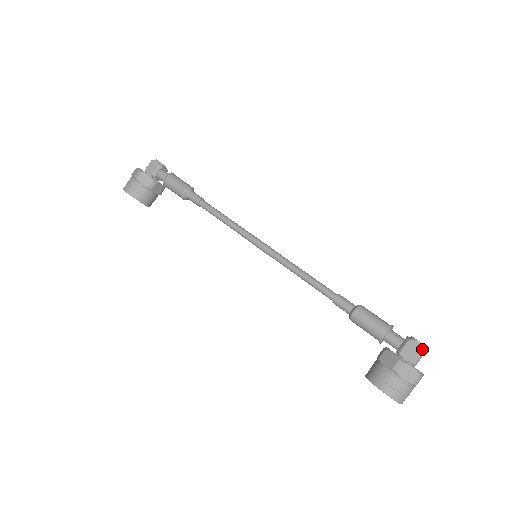
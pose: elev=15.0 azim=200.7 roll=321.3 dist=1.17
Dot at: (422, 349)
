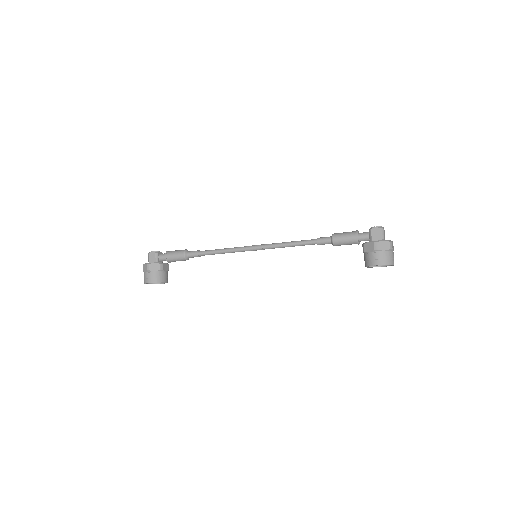
Dot at: (381, 229)
